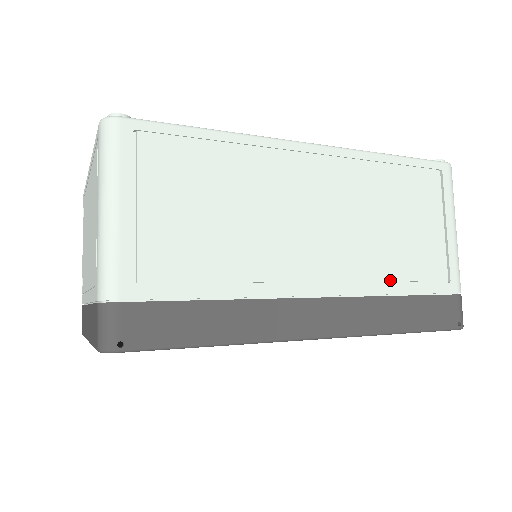
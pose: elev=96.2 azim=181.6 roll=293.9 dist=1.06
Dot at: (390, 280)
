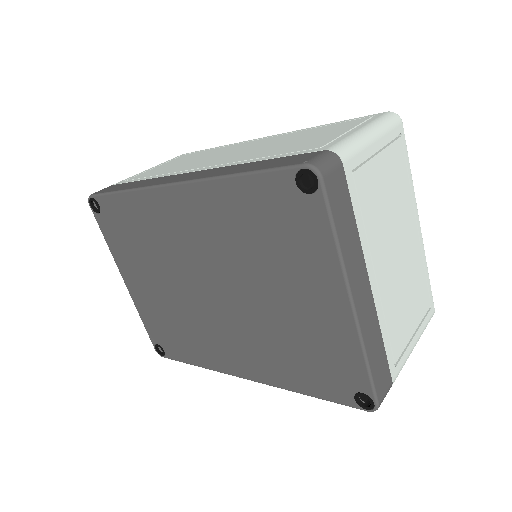
Dot at: (258, 158)
